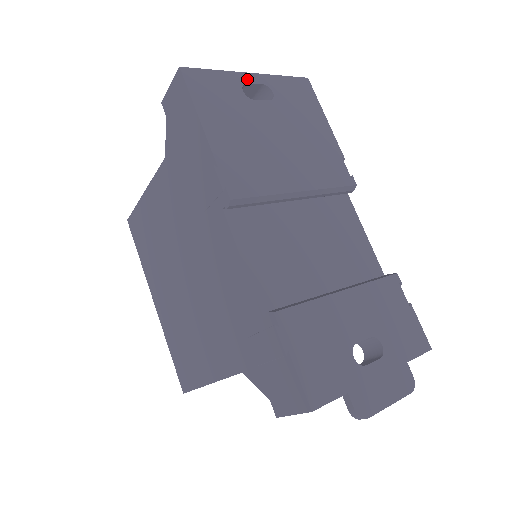
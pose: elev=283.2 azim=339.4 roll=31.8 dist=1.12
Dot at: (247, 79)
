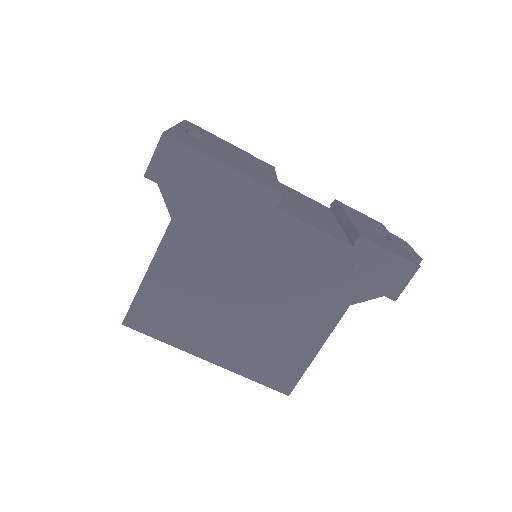
Dot at: (181, 129)
